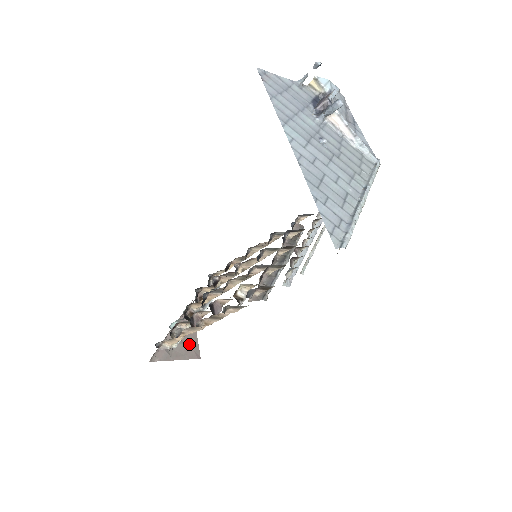
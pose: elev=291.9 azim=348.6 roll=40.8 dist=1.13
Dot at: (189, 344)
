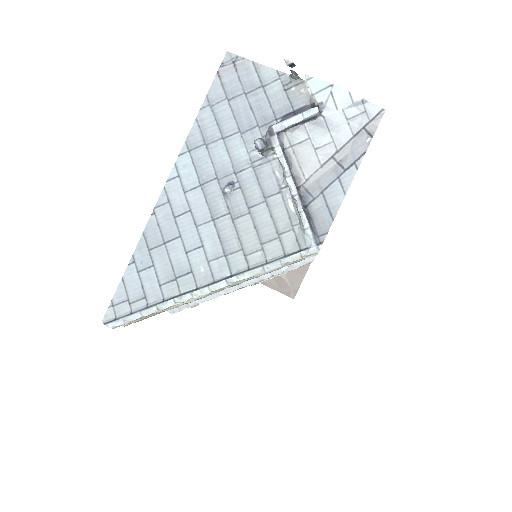
Dot at: (290, 281)
